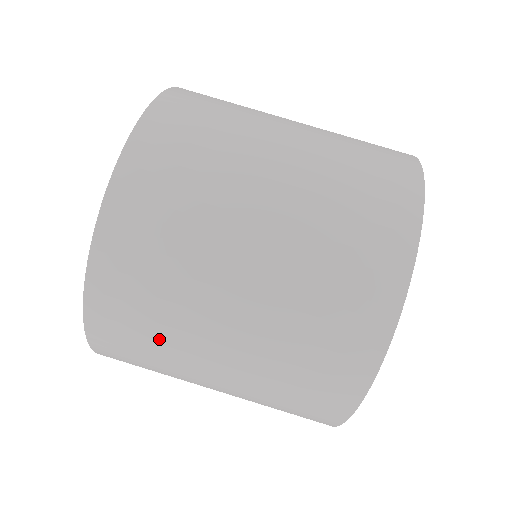
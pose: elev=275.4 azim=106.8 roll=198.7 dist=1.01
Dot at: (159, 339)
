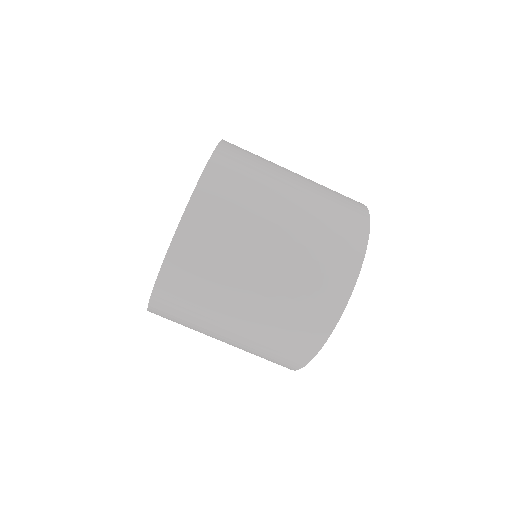
Dot at: occluded
